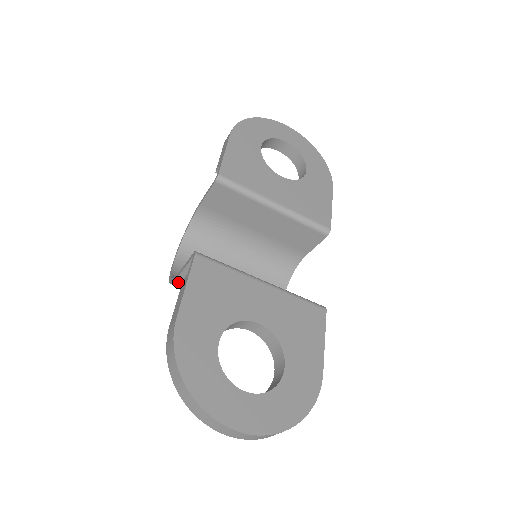
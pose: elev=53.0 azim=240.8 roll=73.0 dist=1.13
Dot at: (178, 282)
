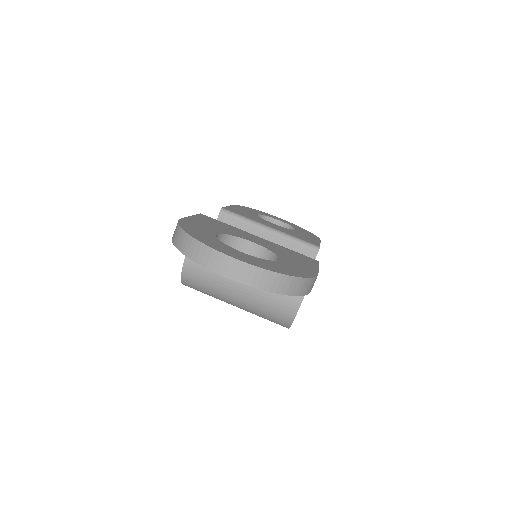
Dot at: (188, 260)
